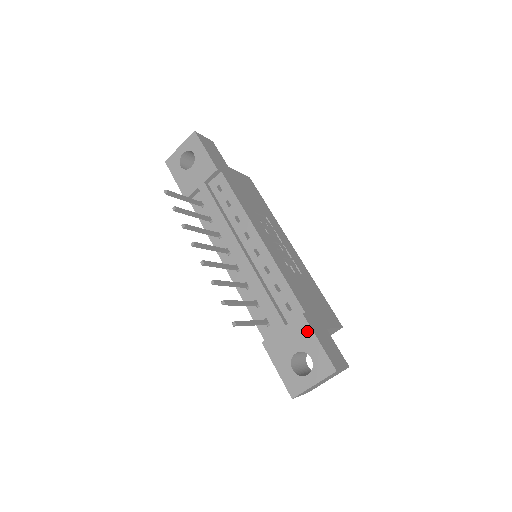
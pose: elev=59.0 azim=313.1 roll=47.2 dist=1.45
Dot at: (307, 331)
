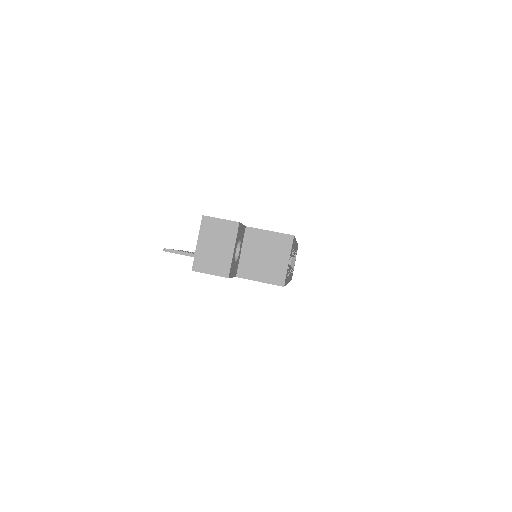
Dot at: occluded
